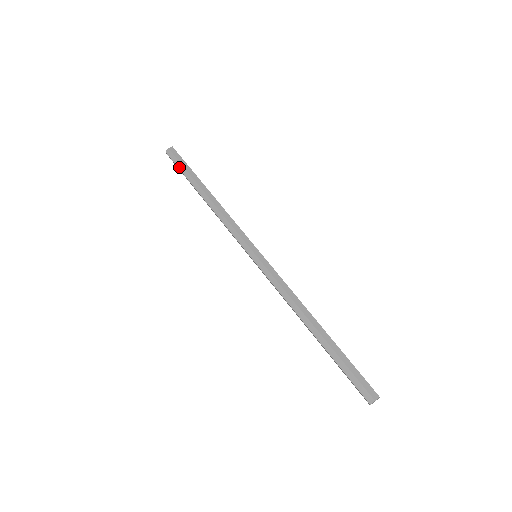
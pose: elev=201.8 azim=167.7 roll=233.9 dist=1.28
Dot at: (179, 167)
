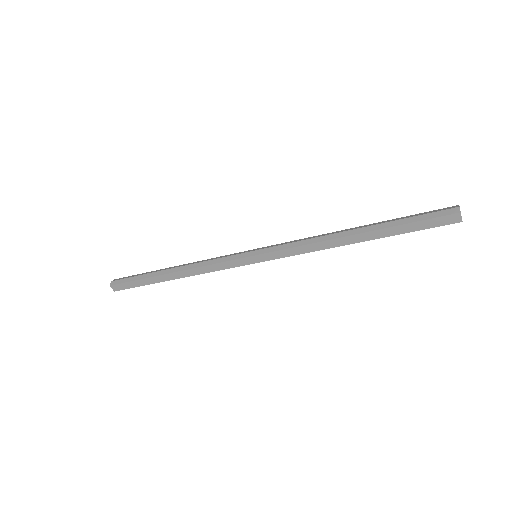
Dot at: (131, 280)
